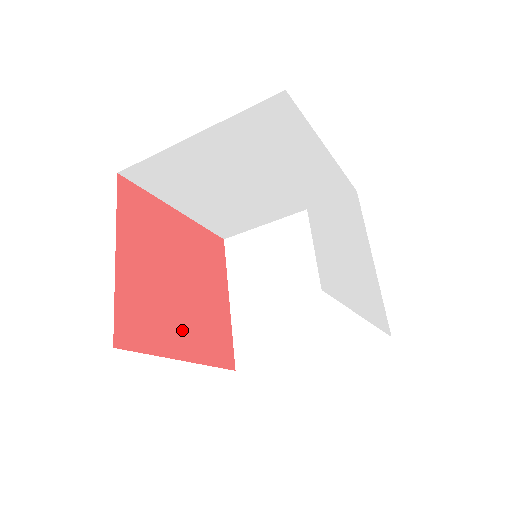
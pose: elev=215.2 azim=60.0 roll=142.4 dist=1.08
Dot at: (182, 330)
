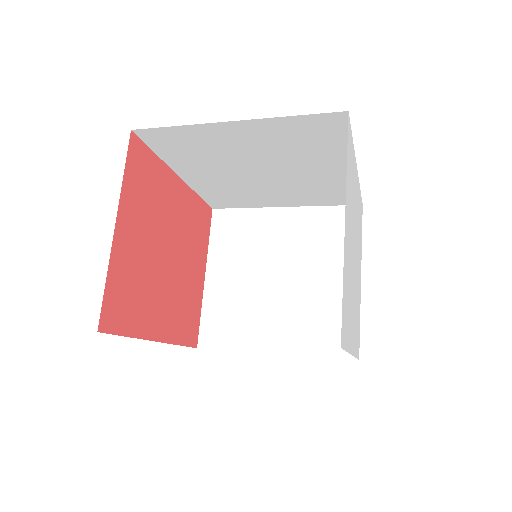
Dot at: (160, 309)
